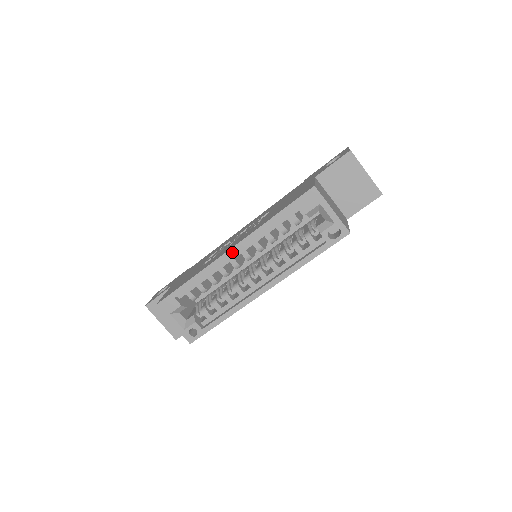
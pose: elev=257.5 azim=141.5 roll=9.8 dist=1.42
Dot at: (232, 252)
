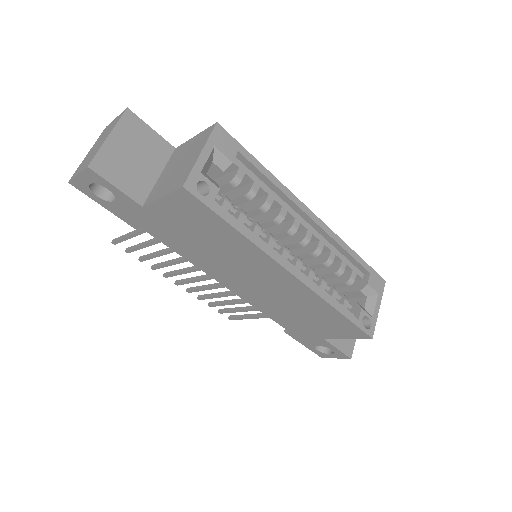
Dot at: (313, 217)
